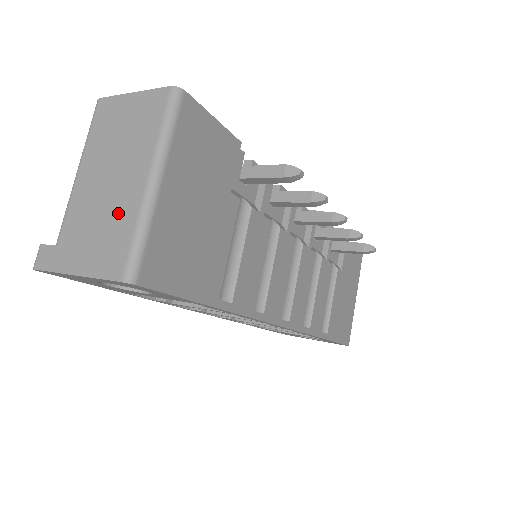
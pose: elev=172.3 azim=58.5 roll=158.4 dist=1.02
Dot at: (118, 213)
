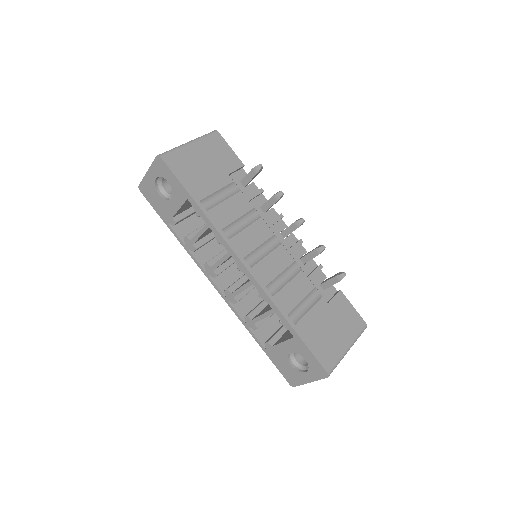
Dot at: occluded
